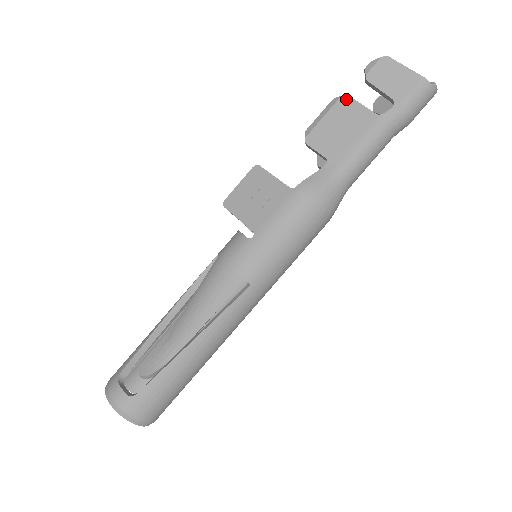
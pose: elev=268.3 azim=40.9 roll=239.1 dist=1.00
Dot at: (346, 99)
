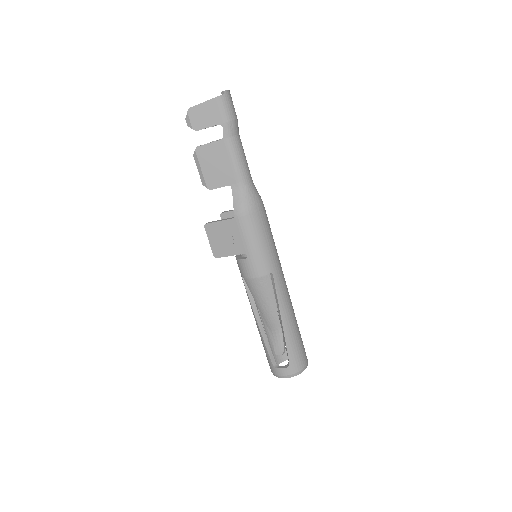
Dot at: (199, 149)
